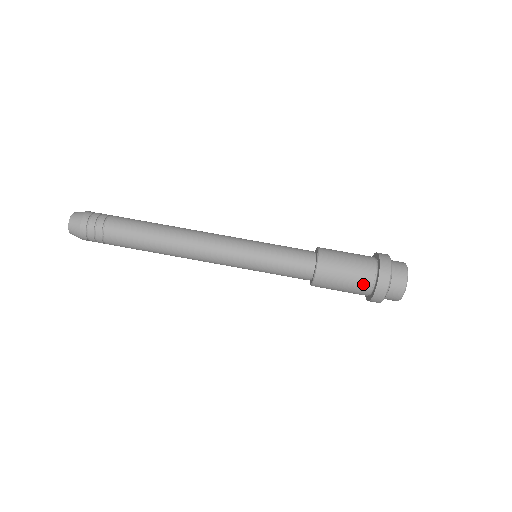
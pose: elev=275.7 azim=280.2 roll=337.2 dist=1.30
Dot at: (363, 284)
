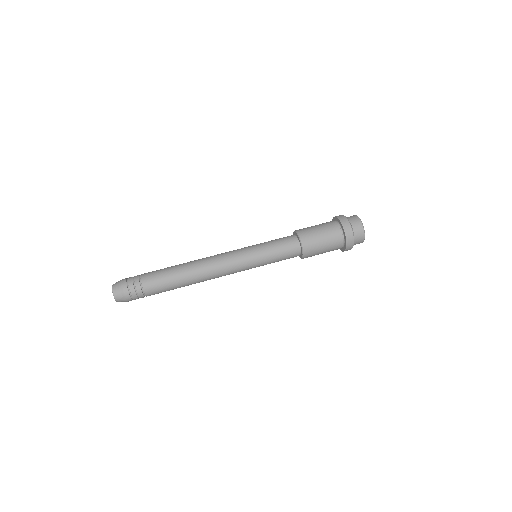
Dot at: (331, 225)
